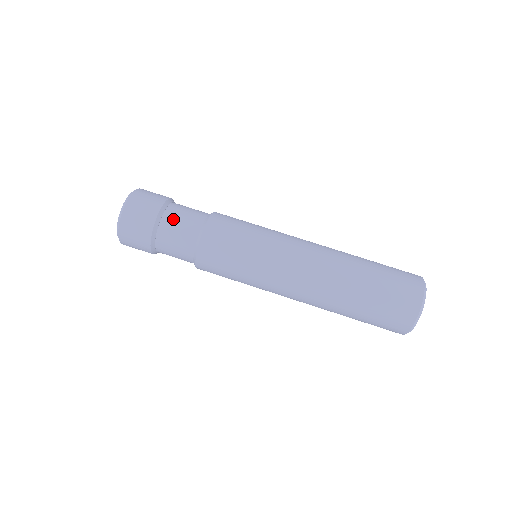
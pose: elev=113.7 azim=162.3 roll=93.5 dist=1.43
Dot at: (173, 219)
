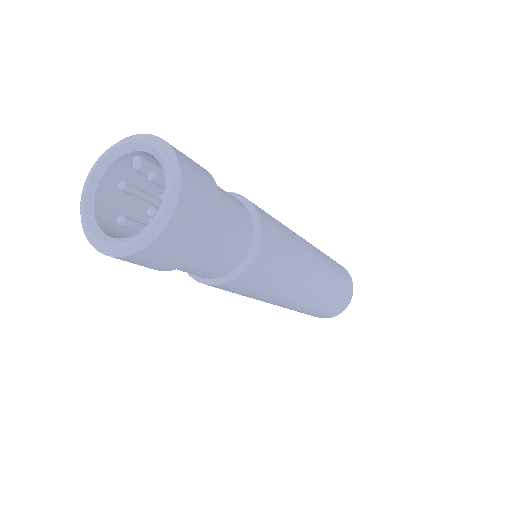
Dot at: (217, 250)
